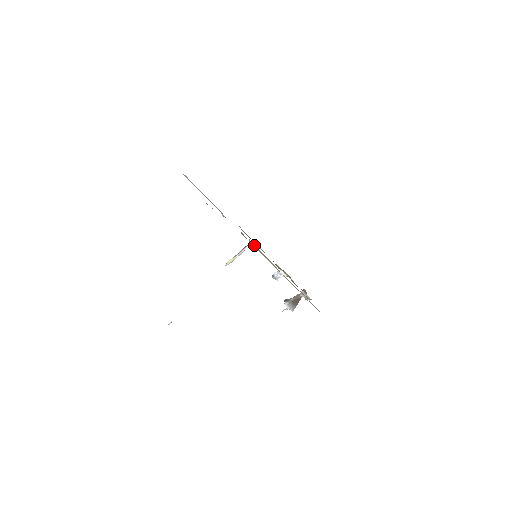
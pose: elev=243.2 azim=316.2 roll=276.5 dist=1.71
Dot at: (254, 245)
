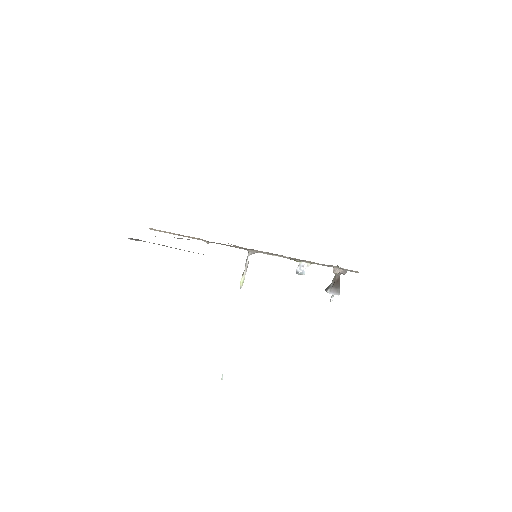
Dot at: (252, 250)
